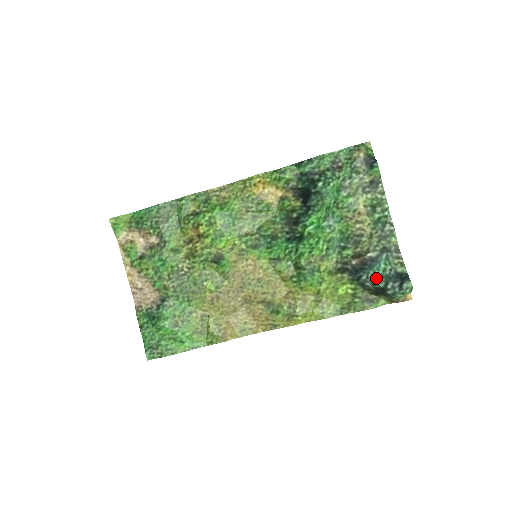
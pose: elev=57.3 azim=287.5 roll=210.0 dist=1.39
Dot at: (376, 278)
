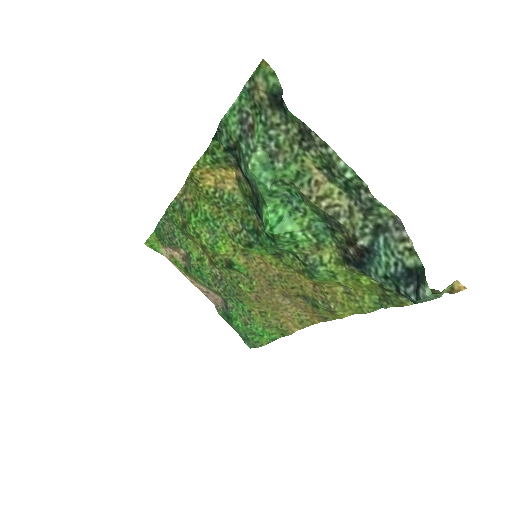
Dot at: (381, 279)
